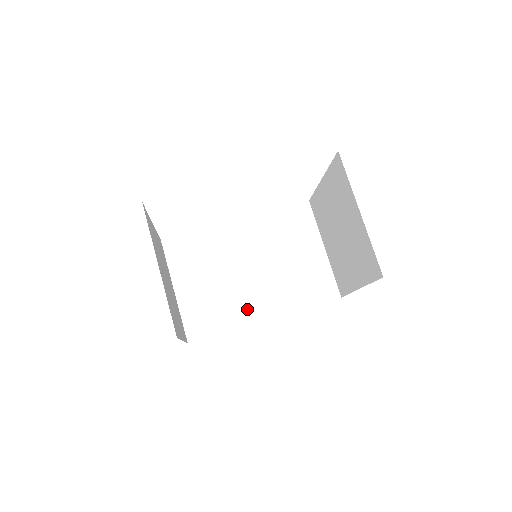
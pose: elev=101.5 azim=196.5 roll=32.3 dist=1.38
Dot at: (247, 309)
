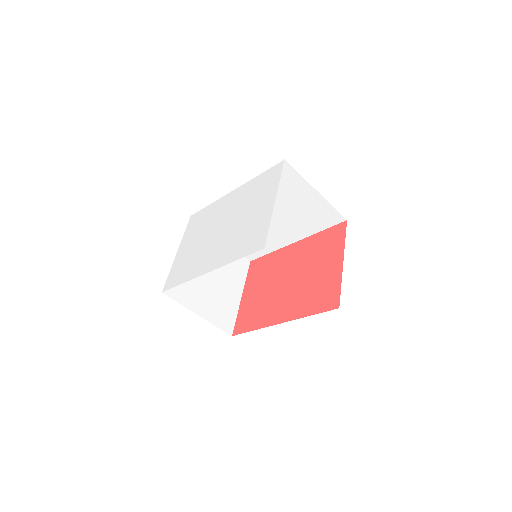
Dot at: (277, 240)
